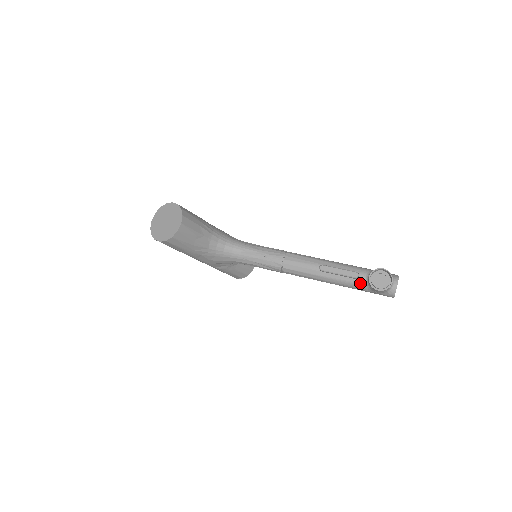
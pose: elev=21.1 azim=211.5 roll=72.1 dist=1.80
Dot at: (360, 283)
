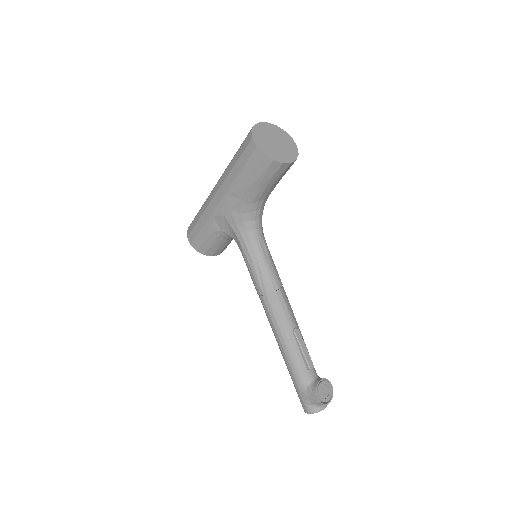
Dot at: (306, 376)
